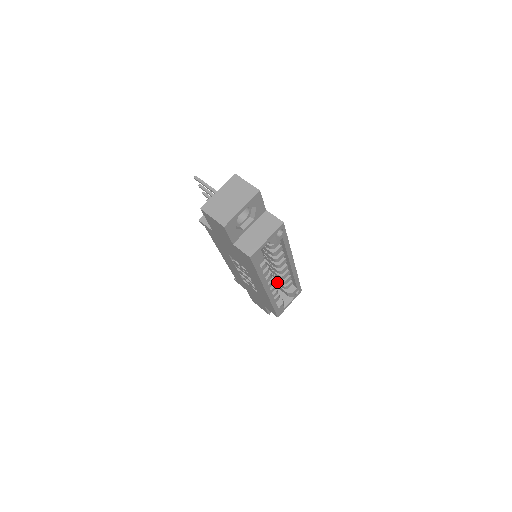
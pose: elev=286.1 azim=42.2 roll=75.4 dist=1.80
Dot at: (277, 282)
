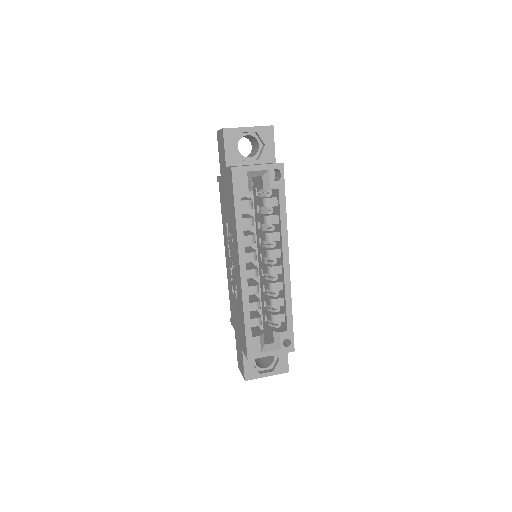
Dot at: (268, 313)
